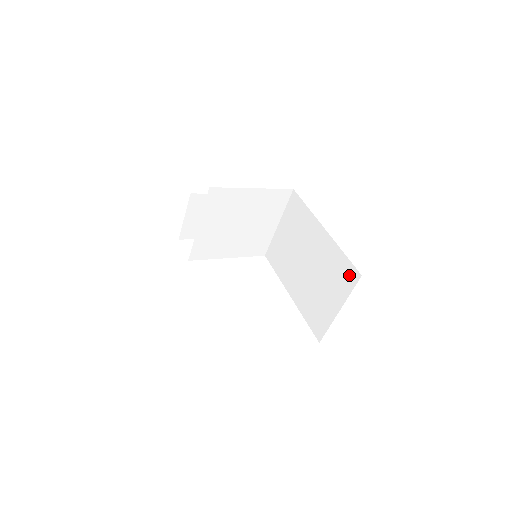
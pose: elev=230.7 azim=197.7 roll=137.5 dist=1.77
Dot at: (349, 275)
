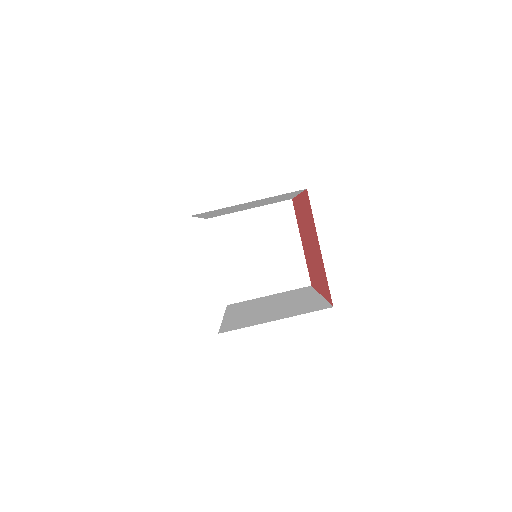
Dot at: (318, 307)
